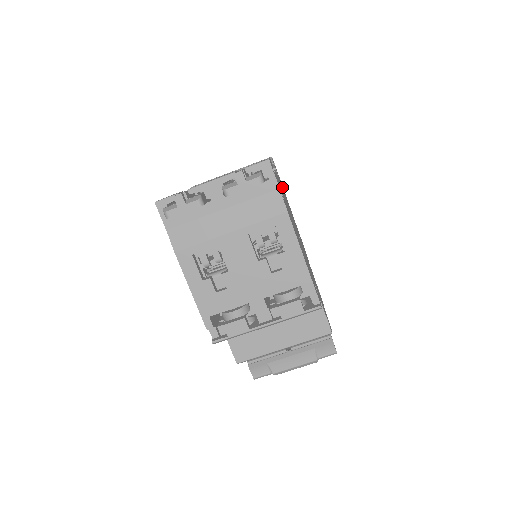
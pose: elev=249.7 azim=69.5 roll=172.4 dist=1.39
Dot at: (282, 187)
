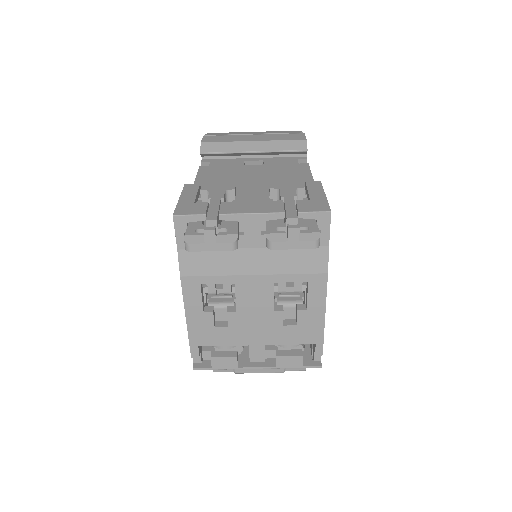
Dot at: occluded
